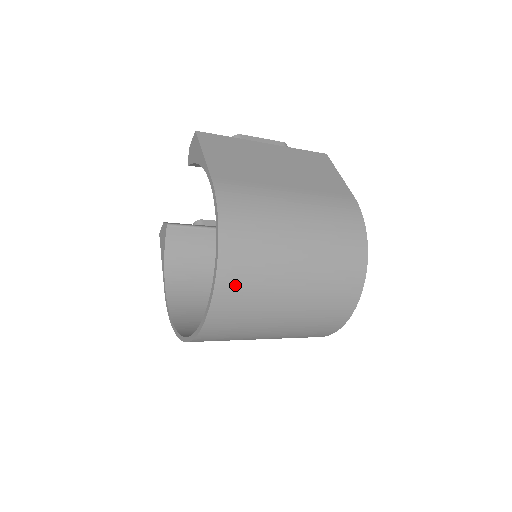
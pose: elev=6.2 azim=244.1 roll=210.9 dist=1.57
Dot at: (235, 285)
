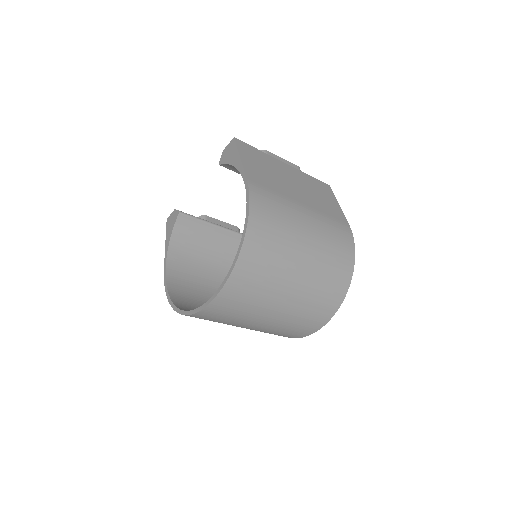
Dot at: (249, 272)
